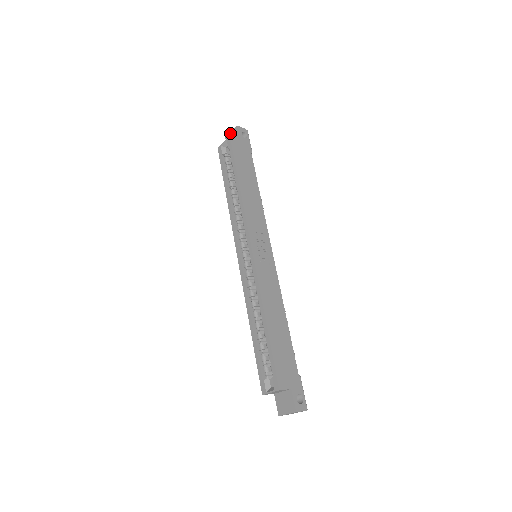
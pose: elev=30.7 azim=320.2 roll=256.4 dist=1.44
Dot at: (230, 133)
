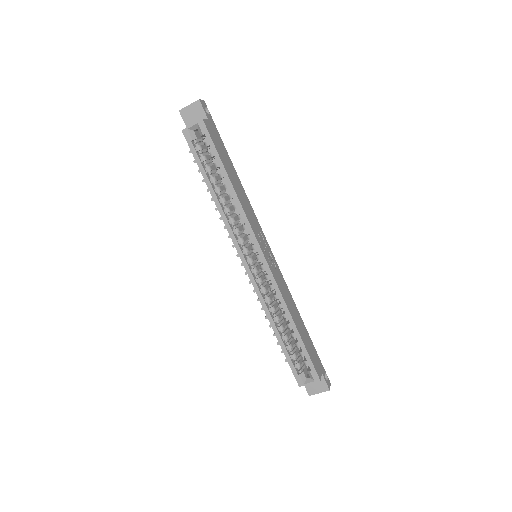
Dot at: (187, 107)
